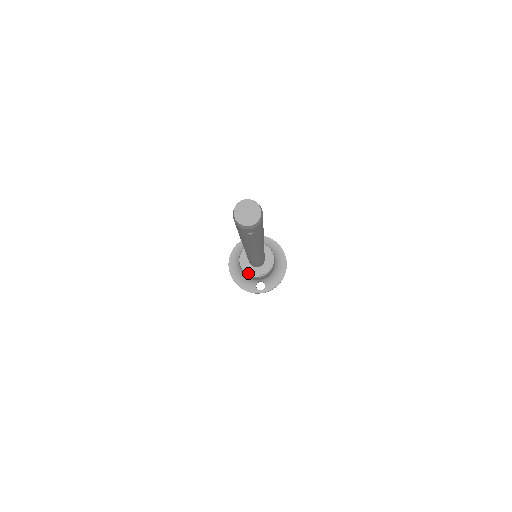
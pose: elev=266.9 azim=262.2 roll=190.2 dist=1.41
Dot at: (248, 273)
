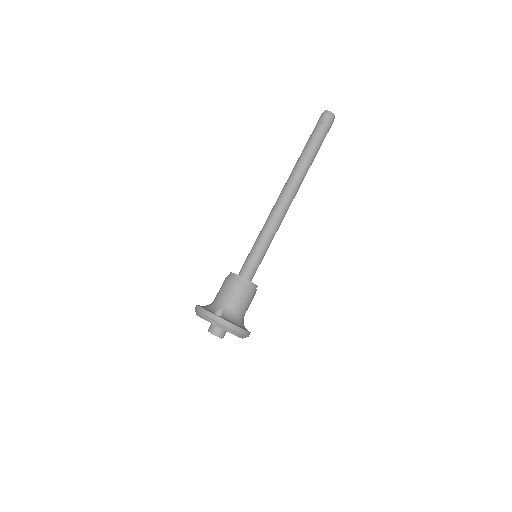
Dot at: (233, 273)
